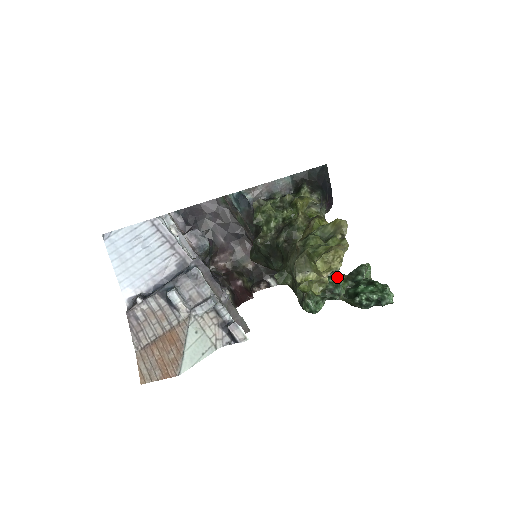
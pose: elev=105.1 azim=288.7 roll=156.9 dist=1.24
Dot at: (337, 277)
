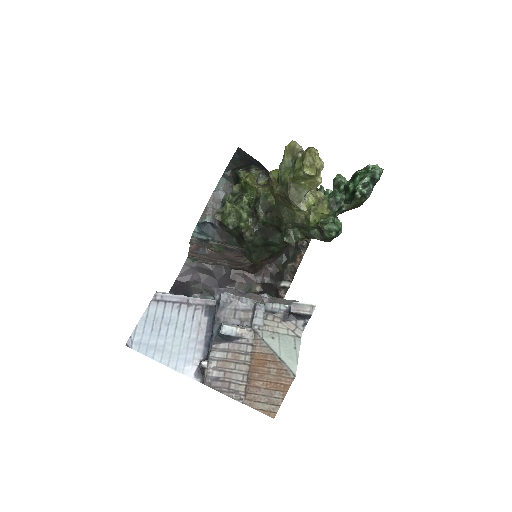
Dot at: (328, 189)
